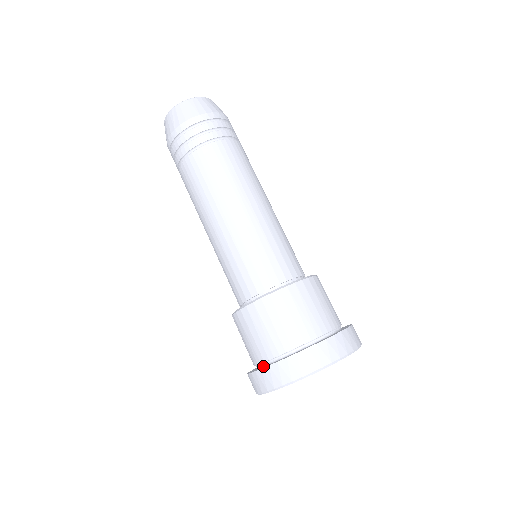
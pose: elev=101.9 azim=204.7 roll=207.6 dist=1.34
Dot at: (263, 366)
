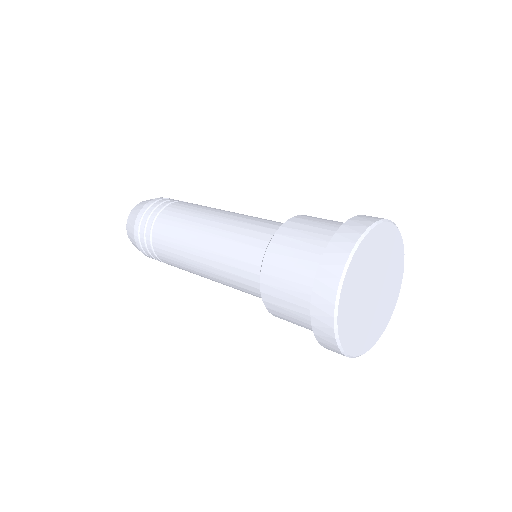
Dot at: occluded
